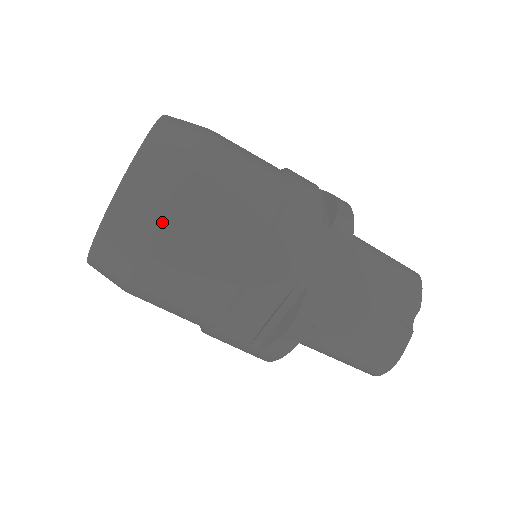
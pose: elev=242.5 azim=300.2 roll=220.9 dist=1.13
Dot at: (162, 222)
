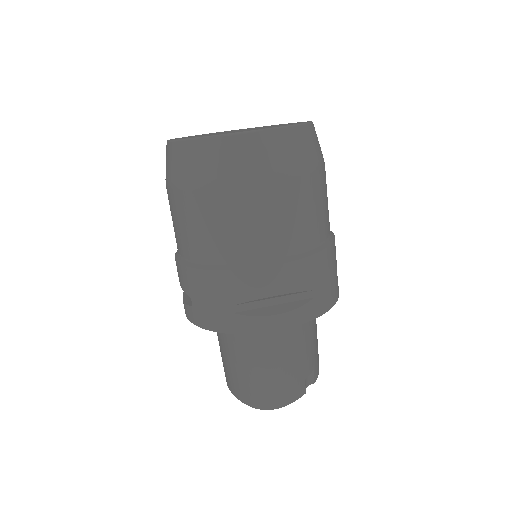
Dot at: (292, 172)
